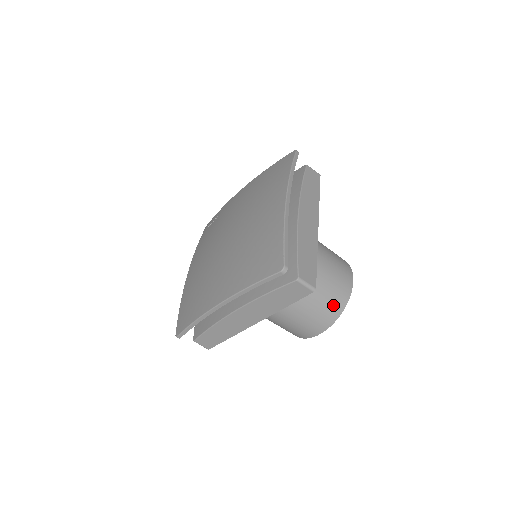
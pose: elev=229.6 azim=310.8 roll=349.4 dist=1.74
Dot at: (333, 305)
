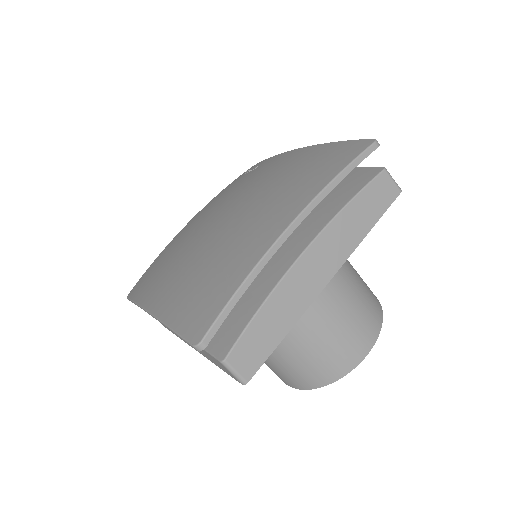
Dot at: (316, 373)
